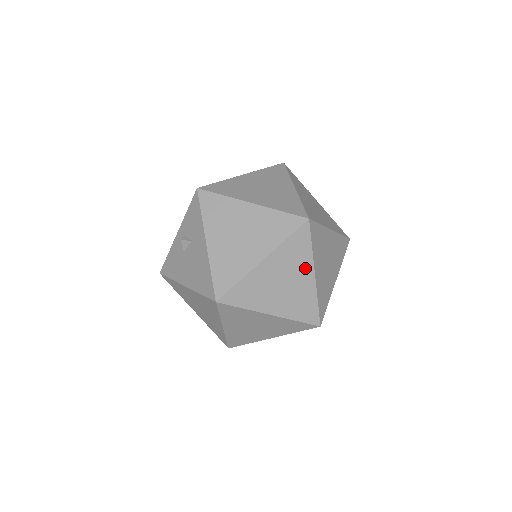
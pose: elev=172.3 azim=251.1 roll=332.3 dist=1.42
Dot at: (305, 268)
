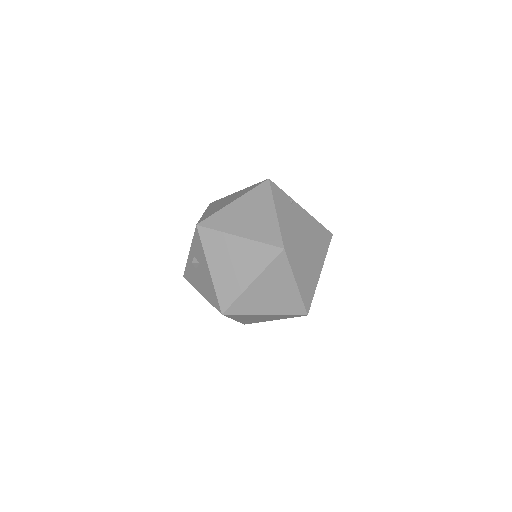
Dot at: (287, 281)
